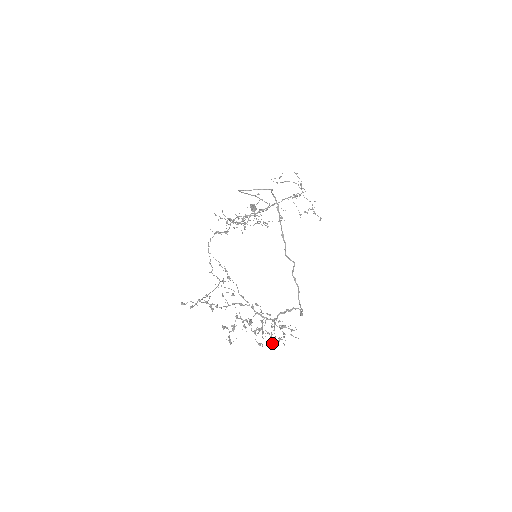
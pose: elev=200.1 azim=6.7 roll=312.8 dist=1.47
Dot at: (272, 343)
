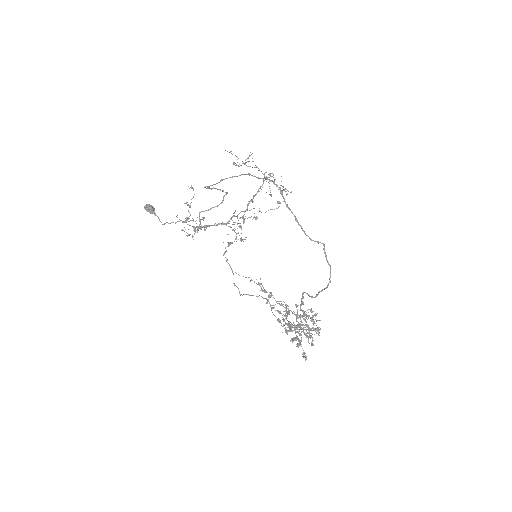
Dot at: (312, 338)
